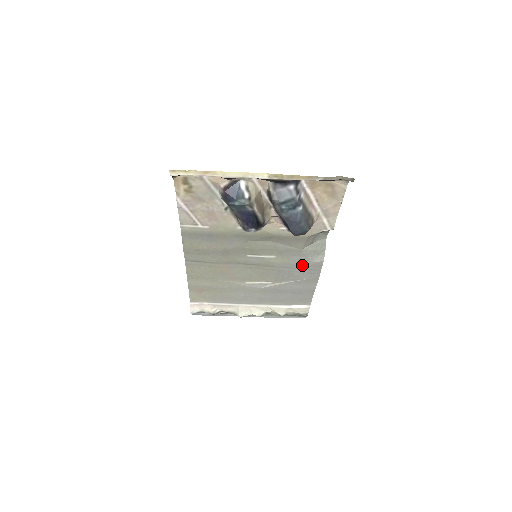
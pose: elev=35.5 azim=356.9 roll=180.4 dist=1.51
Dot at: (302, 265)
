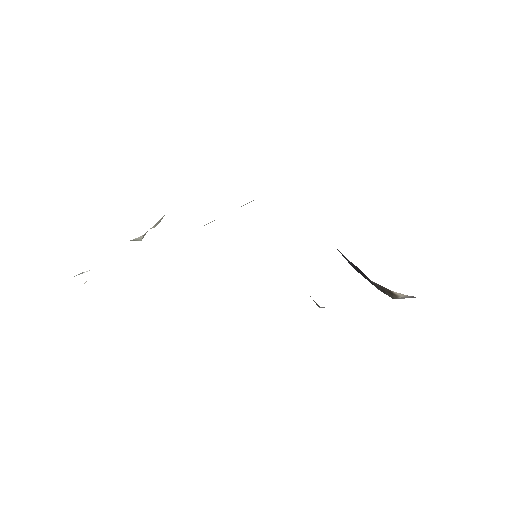
Dot at: occluded
